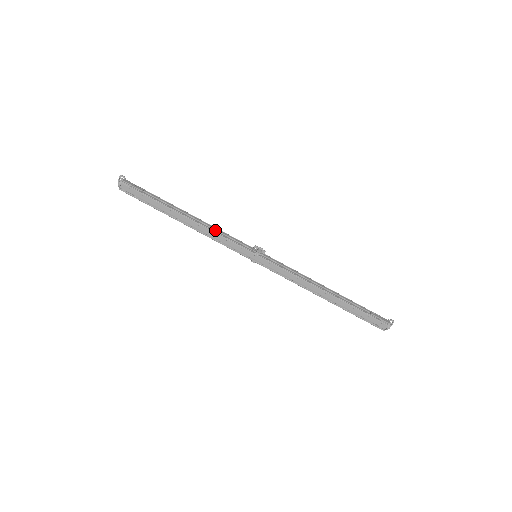
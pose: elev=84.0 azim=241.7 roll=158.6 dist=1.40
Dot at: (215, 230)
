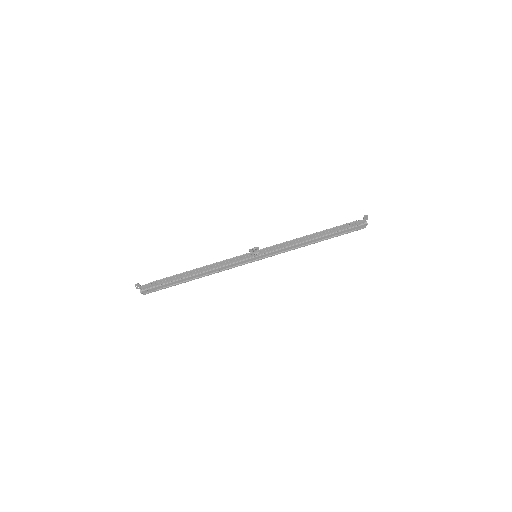
Dot at: (219, 264)
